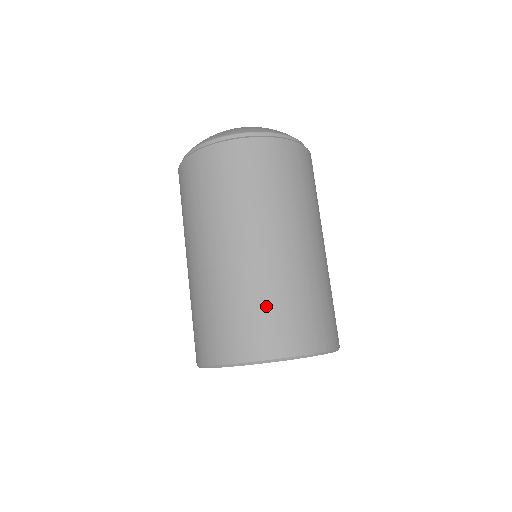
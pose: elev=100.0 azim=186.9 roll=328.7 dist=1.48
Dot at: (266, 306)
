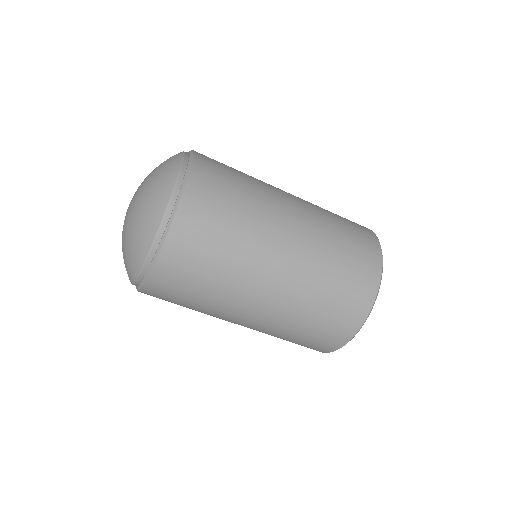
Dot at: (328, 299)
